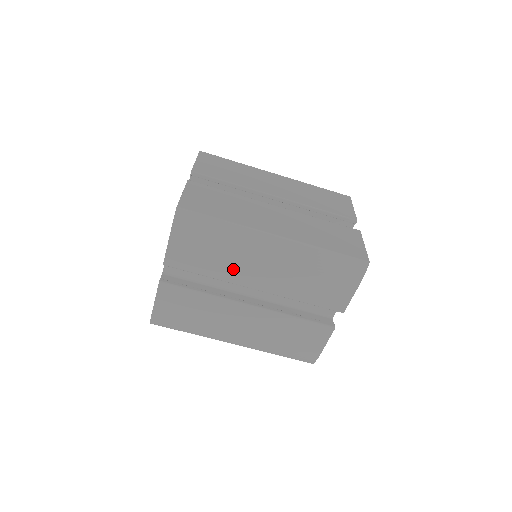
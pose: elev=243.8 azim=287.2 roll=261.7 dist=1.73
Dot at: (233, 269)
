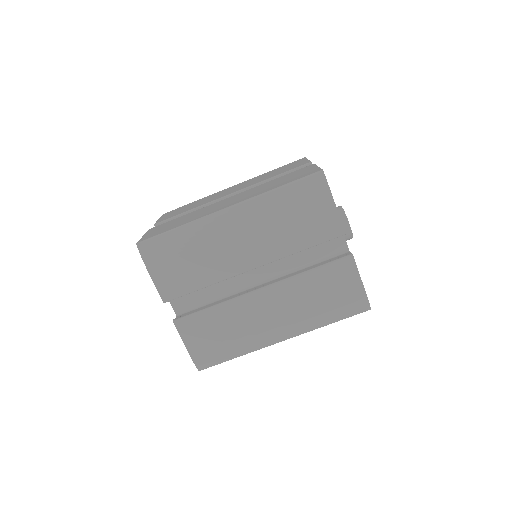
Dot at: (219, 264)
